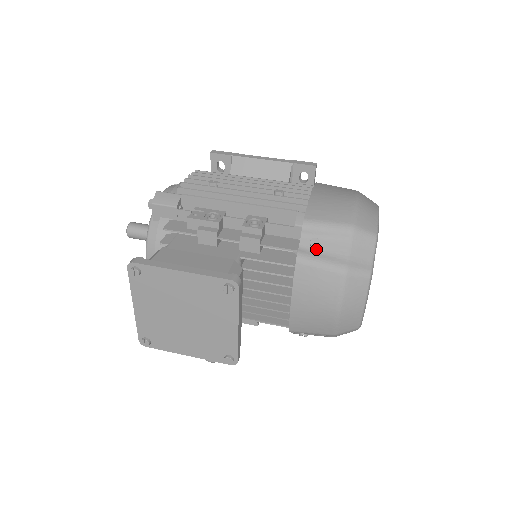
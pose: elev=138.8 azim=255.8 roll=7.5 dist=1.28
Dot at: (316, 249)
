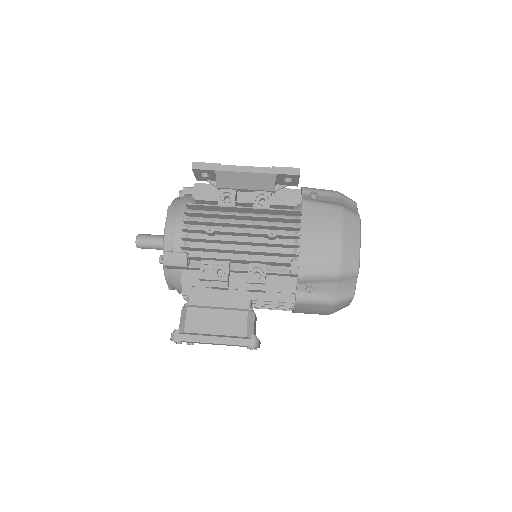
Dot at: (310, 291)
